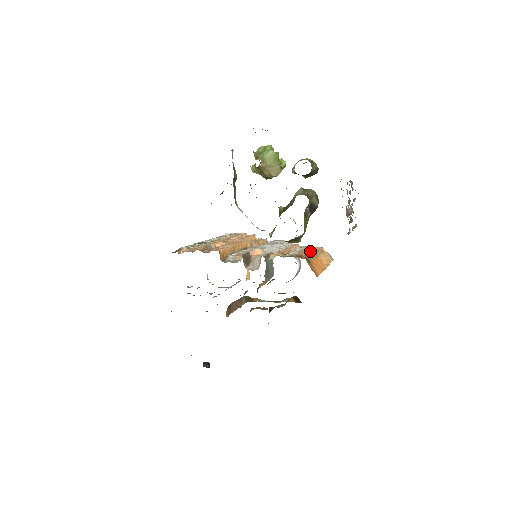
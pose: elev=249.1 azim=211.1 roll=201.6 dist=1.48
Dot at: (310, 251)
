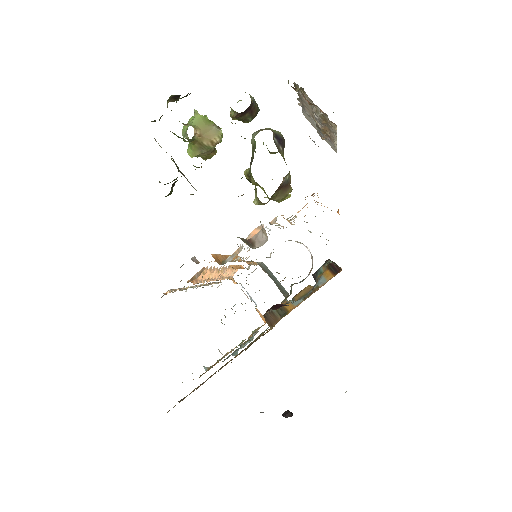
Dot at: occluded
